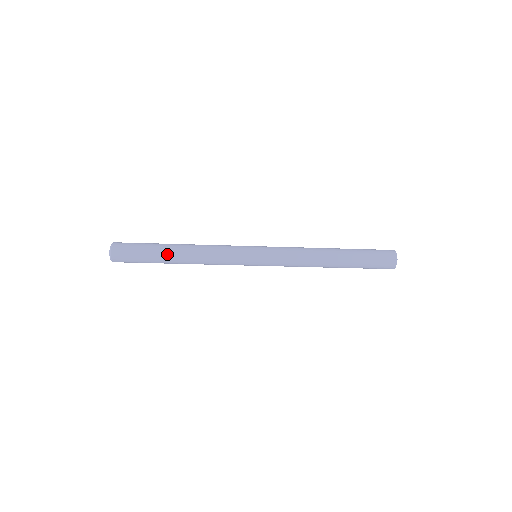
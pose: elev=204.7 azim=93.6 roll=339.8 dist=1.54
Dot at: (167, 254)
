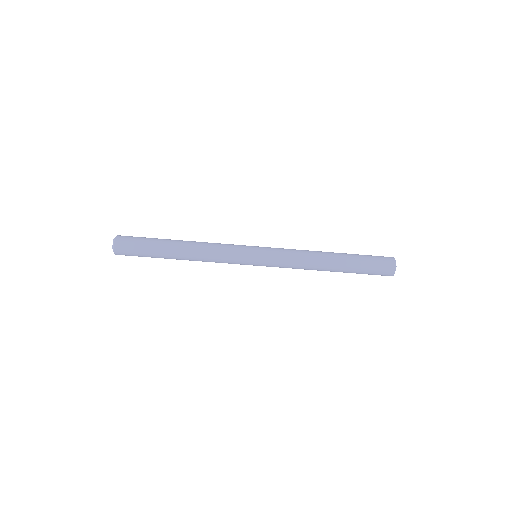
Dot at: (170, 240)
